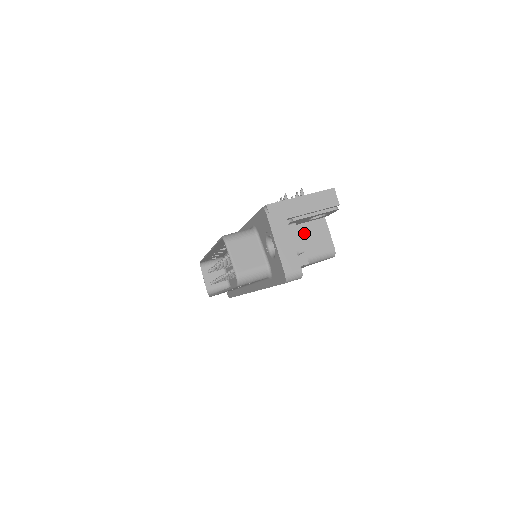
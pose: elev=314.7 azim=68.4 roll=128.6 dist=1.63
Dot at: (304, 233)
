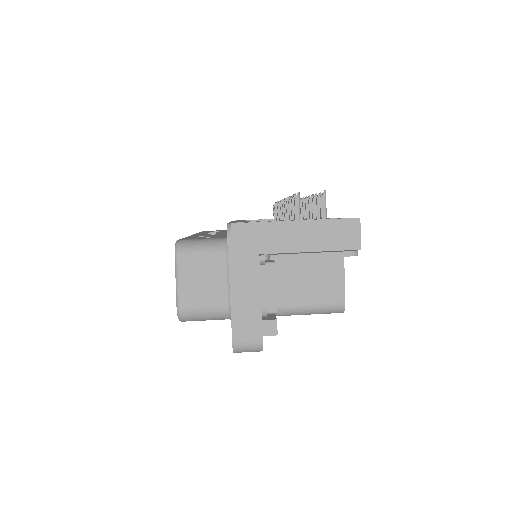
Dot at: (302, 268)
